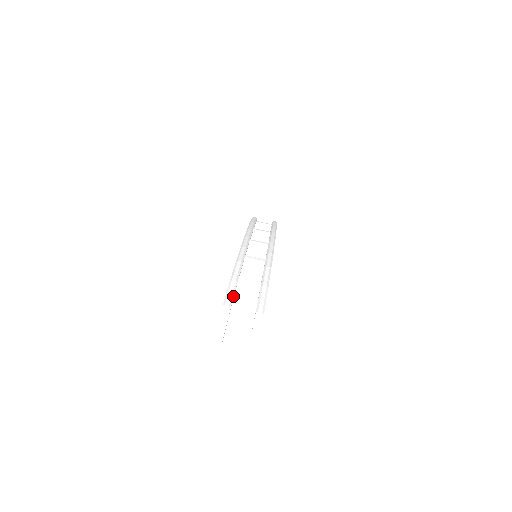
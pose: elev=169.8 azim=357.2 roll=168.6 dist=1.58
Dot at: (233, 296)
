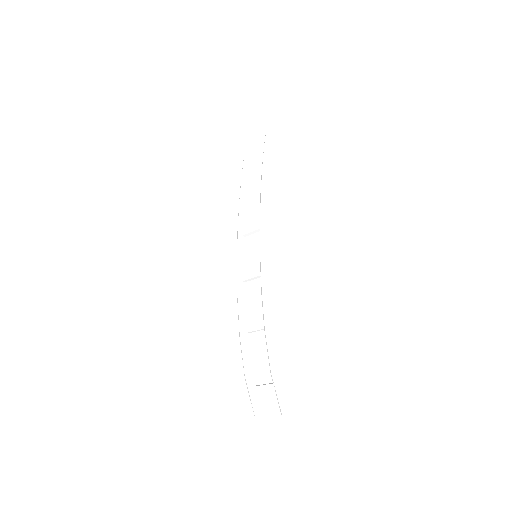
Dot at: (248, 359)
